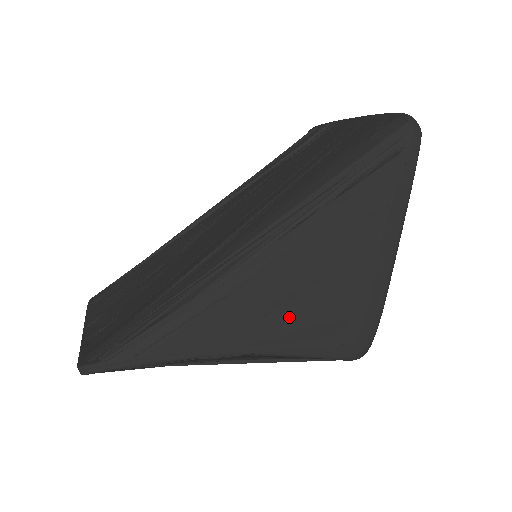
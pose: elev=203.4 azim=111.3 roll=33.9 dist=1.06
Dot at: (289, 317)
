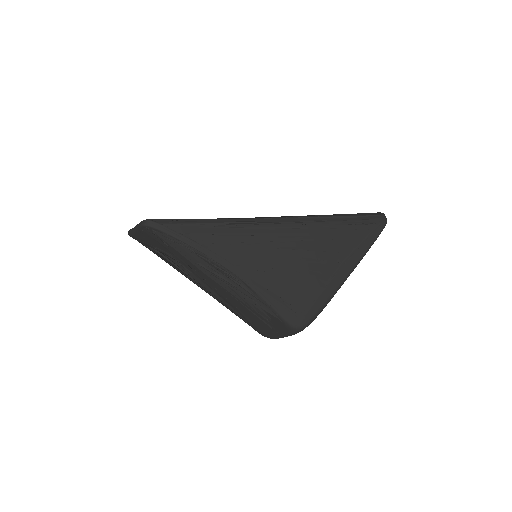
Dot at: (273, 272)
